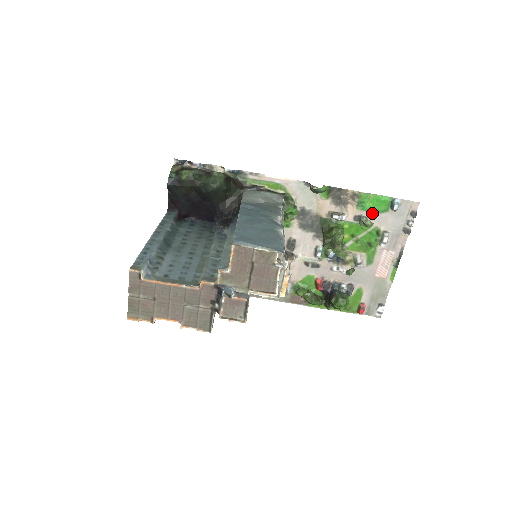
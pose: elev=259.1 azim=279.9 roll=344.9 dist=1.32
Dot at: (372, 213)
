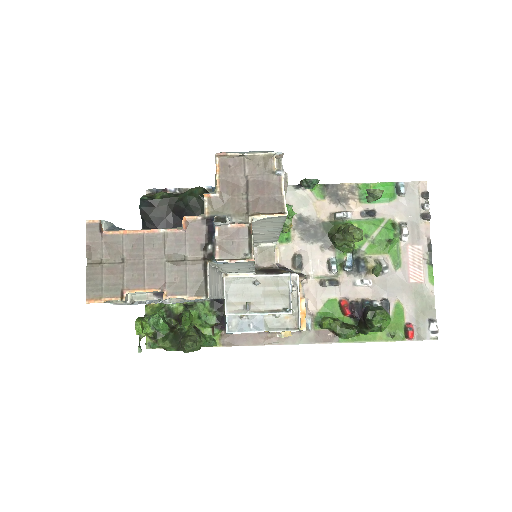
Dot at: (379, 205)
